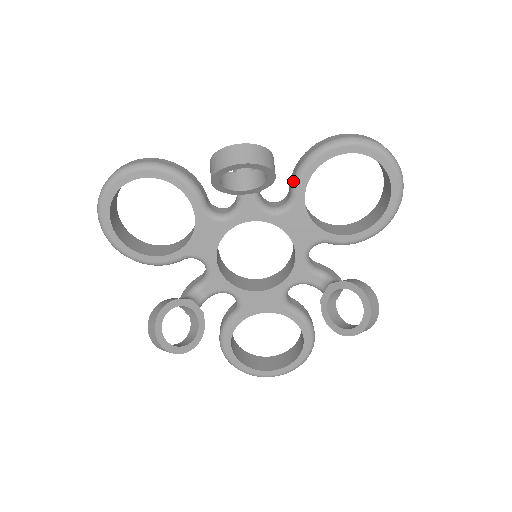
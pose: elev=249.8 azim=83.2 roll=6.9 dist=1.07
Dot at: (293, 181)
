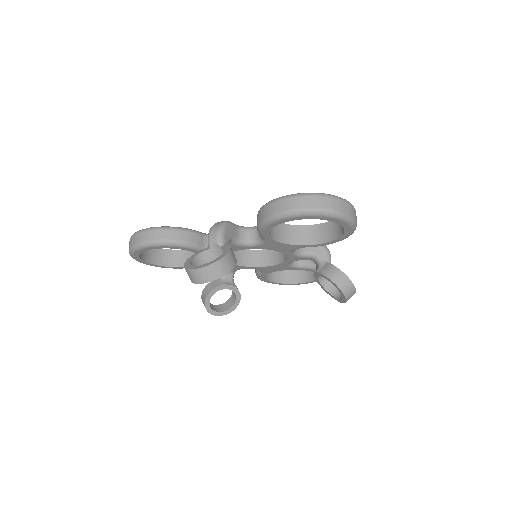
Dot at: (258, 232)
